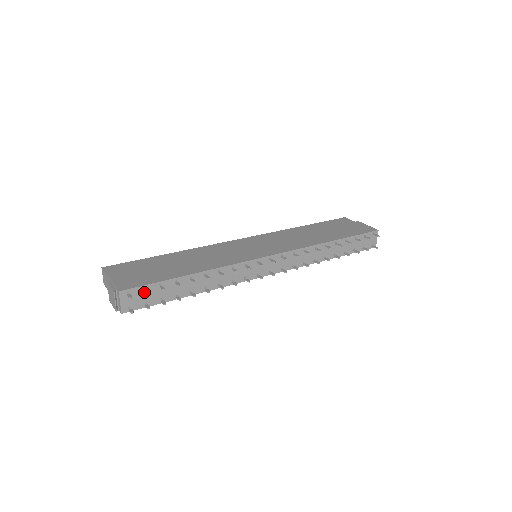
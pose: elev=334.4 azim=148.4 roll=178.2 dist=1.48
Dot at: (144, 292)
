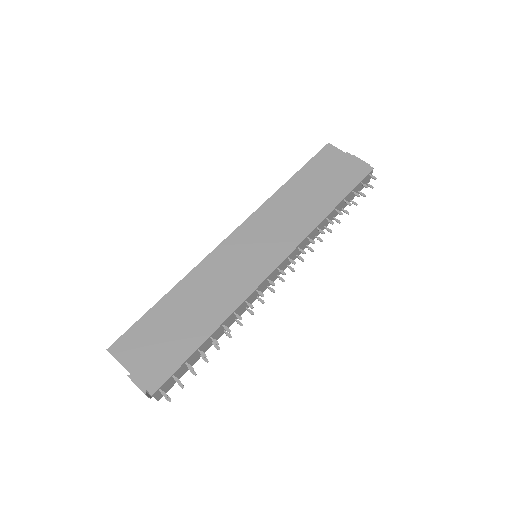
Dot at: occluded
